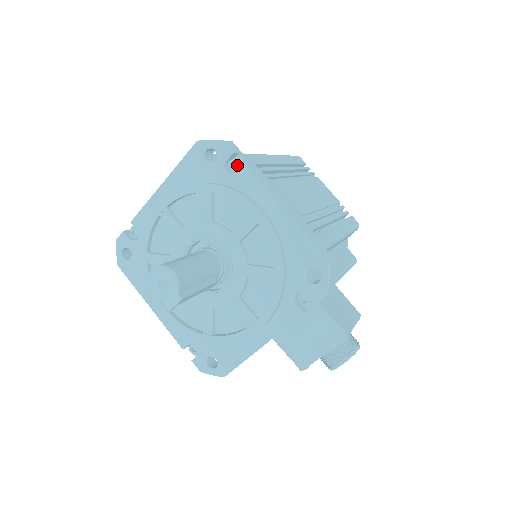
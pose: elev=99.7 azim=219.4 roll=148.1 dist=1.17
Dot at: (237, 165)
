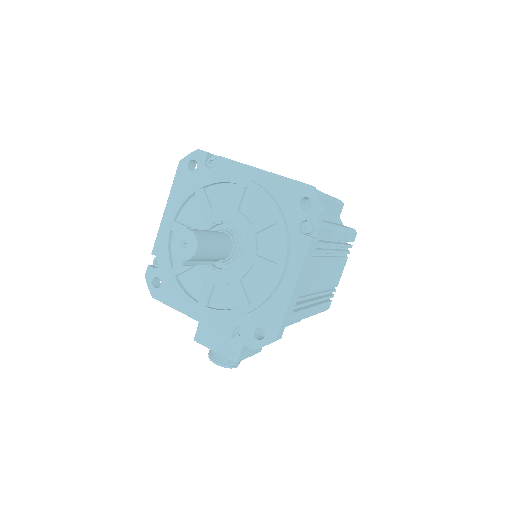
Dot at: (309, 231)
